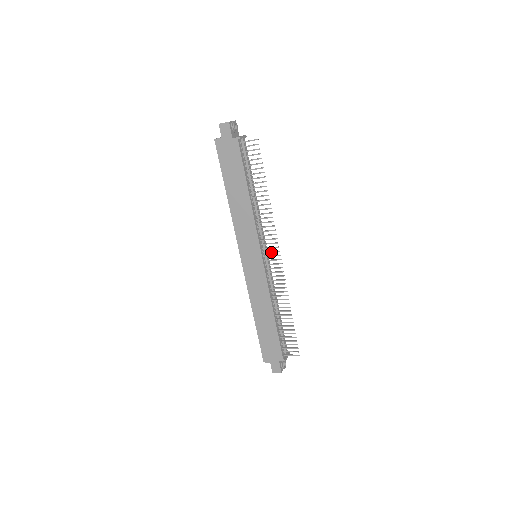
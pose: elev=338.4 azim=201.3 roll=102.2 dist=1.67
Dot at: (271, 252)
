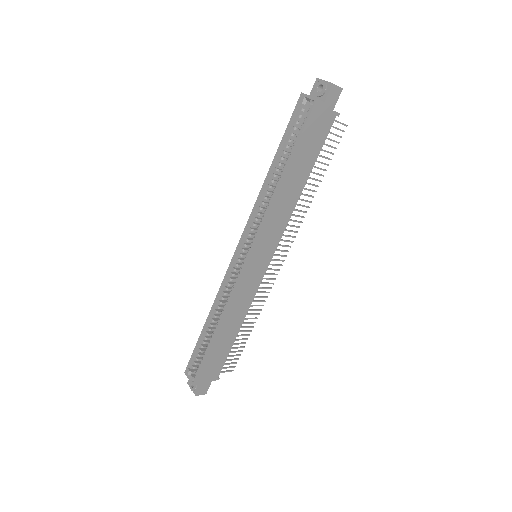
Dot at: occluded
